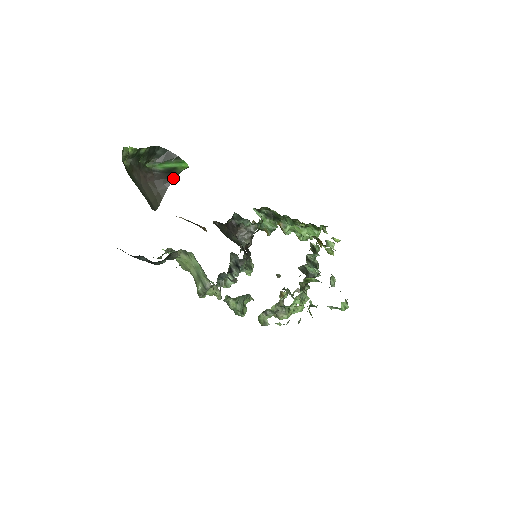
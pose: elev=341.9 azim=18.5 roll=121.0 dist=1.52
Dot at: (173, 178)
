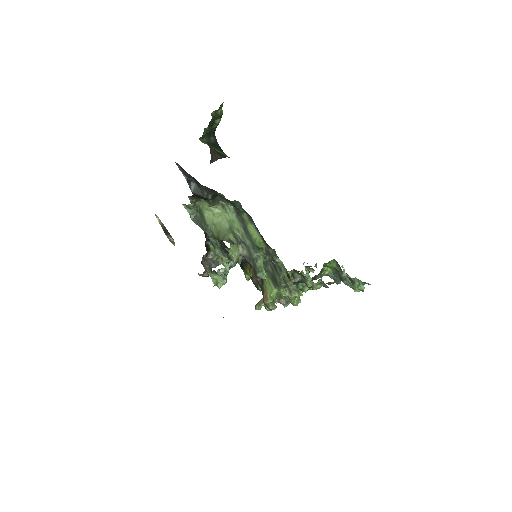
Dot at: (224, 157)
